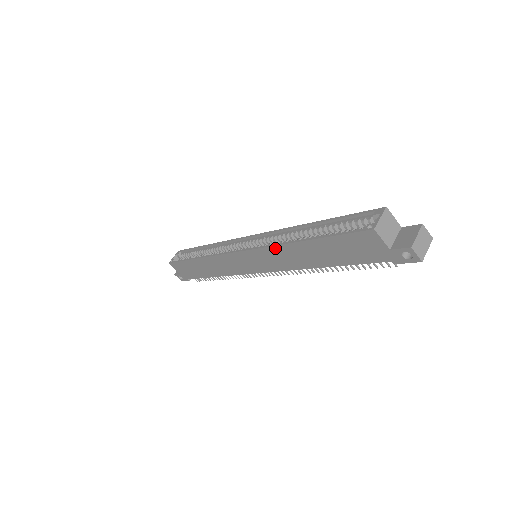
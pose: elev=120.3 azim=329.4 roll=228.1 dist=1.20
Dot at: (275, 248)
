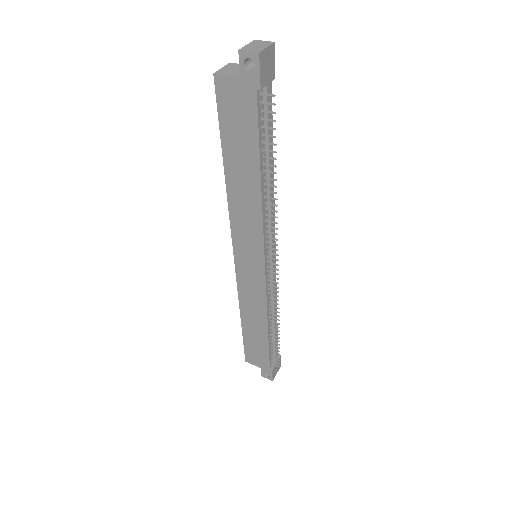
Dot at: (231, 210)
